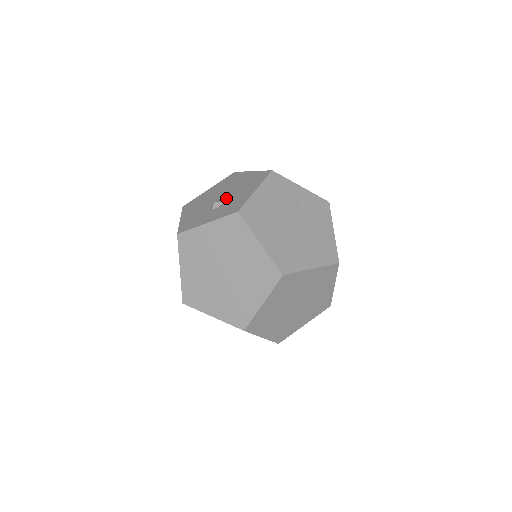
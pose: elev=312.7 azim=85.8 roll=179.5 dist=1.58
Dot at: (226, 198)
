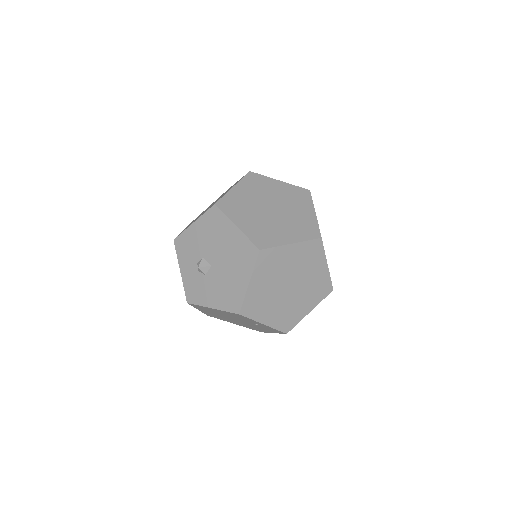
Dot at: (209, 273)
